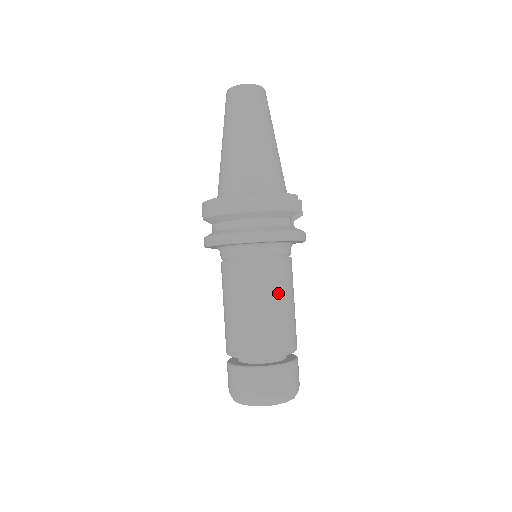
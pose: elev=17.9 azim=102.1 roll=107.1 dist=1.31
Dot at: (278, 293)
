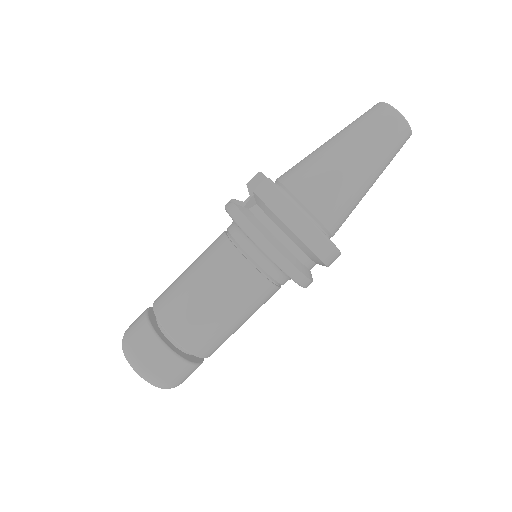
Dot at: (250, 313)
